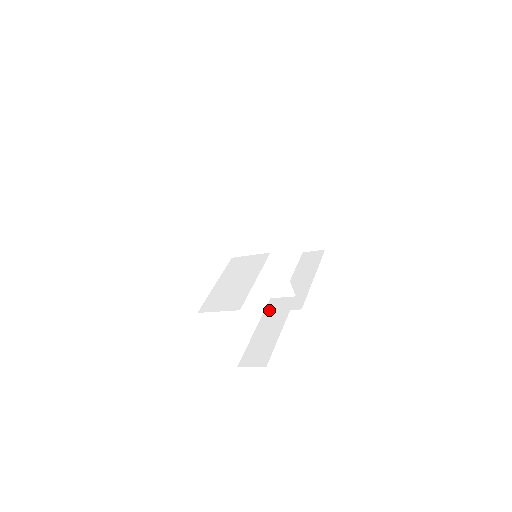
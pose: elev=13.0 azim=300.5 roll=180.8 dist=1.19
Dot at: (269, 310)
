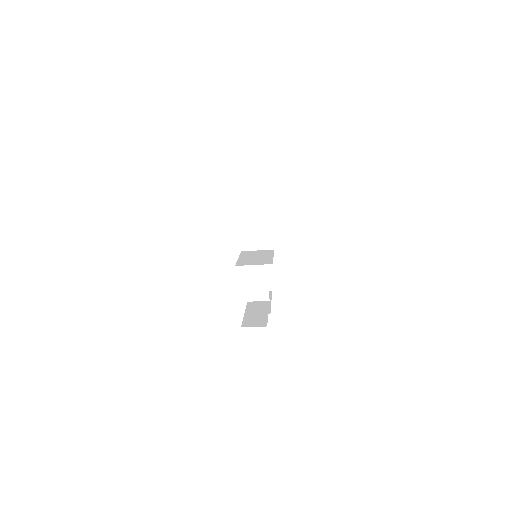
Dot at: (250, 306)
